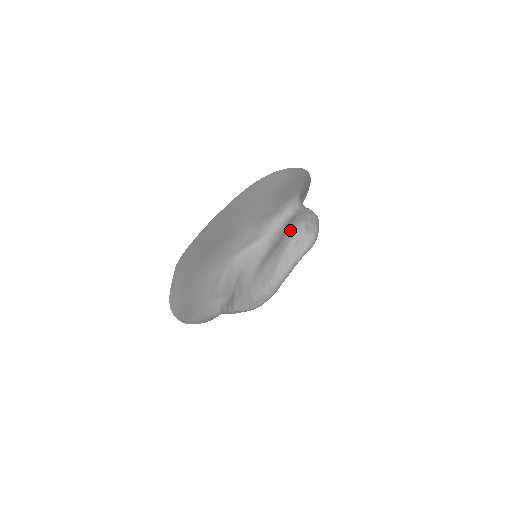
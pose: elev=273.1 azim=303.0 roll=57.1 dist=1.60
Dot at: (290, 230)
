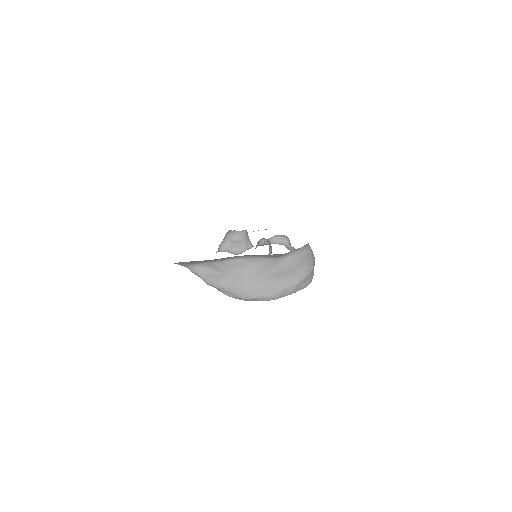
Dot at: (304, 270)
